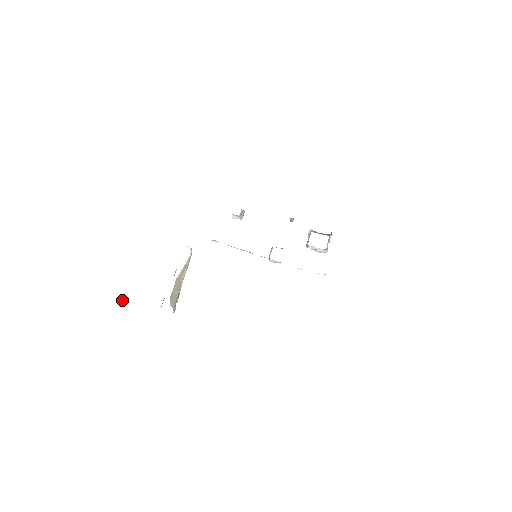
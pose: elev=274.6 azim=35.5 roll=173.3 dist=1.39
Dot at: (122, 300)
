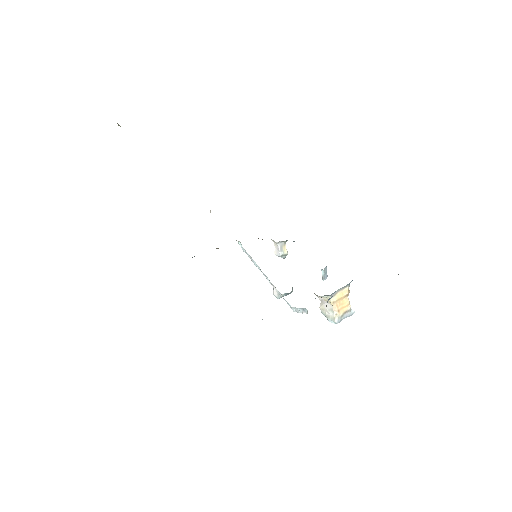
Dot at: occluded
